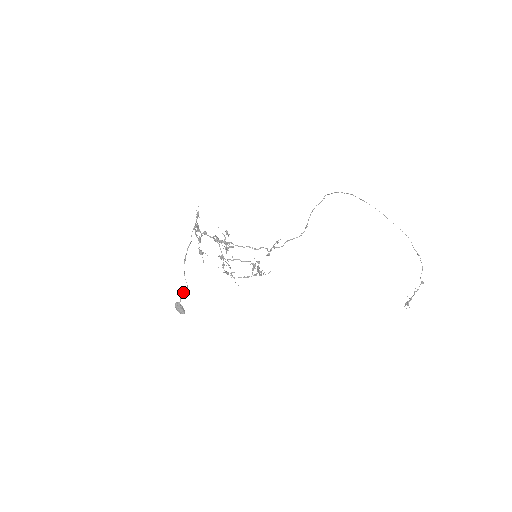
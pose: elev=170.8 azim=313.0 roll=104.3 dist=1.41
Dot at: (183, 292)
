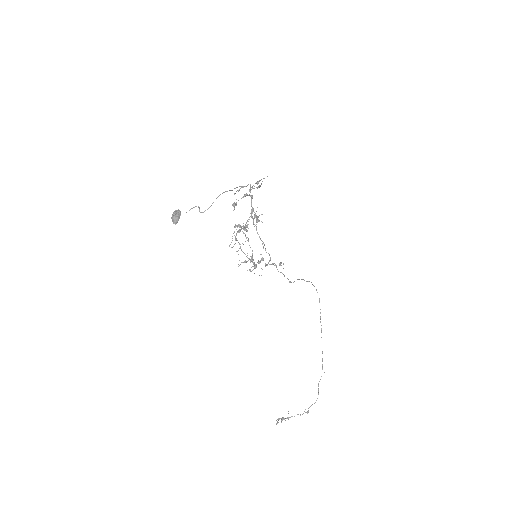
Dot at: occluded
